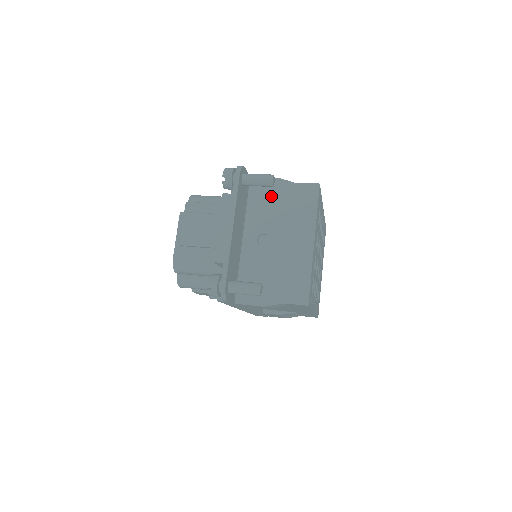
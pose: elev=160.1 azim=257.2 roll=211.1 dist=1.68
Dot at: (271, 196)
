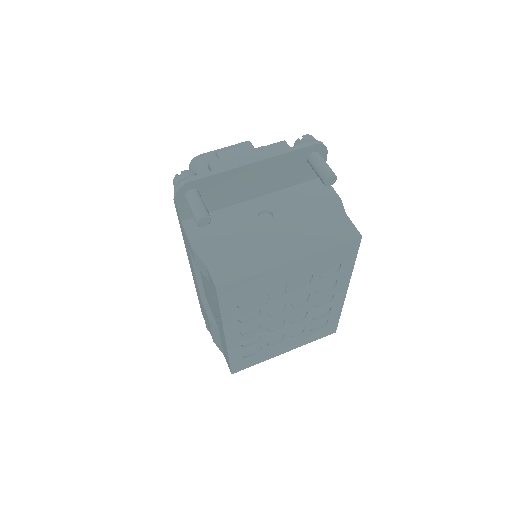
Dot at: (317, 201)
